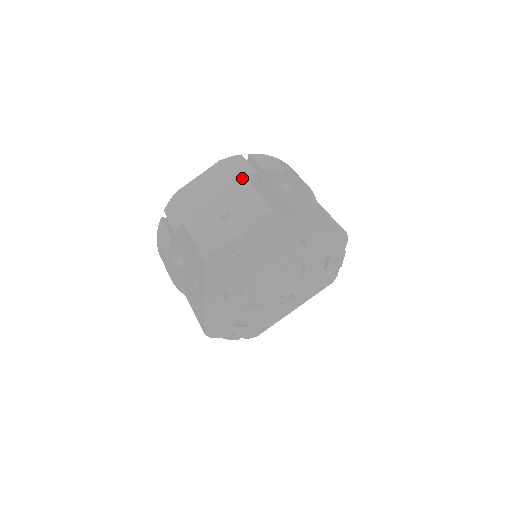
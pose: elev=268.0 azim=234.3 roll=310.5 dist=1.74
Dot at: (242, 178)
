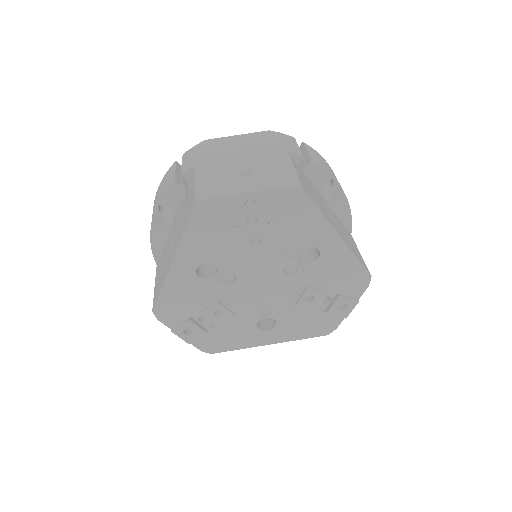
Dot at: (284, 151)
